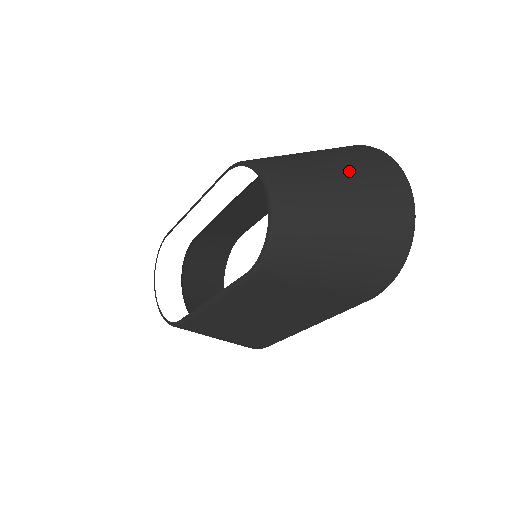
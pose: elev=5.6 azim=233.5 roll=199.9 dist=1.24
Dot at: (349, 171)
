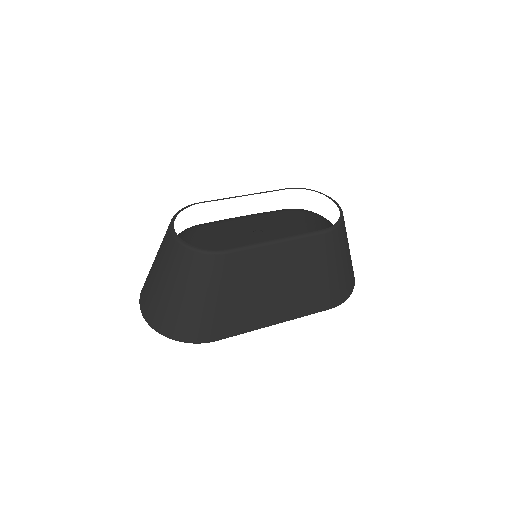
Dot at: occluded
